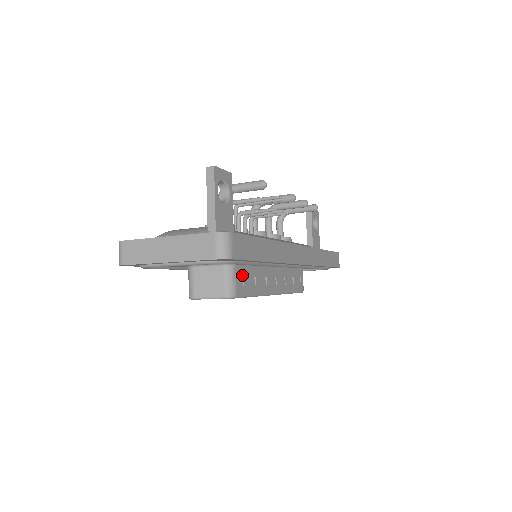
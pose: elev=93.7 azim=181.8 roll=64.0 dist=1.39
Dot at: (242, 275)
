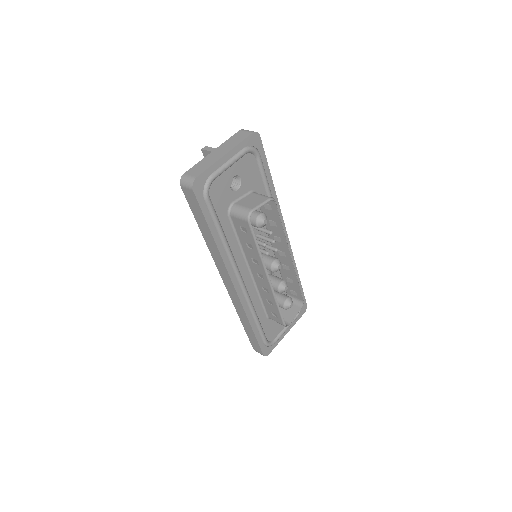
Dot at: (265, 205)
